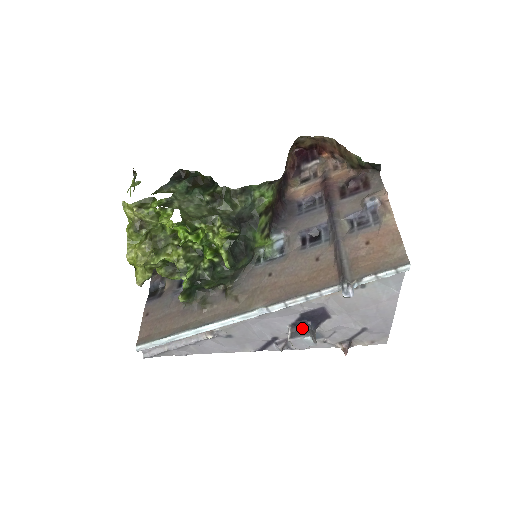
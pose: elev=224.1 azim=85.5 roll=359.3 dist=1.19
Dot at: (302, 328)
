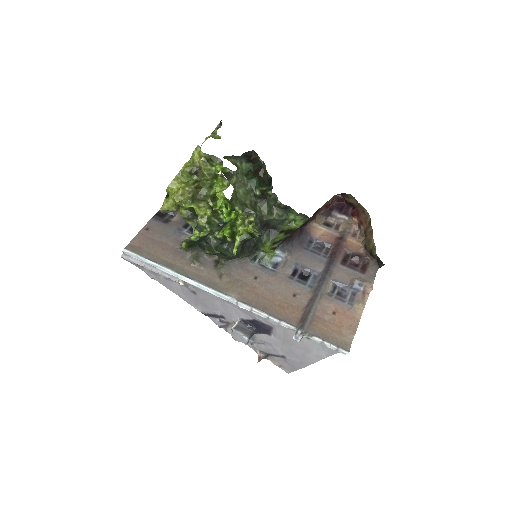
Dot at: (247, 328)
